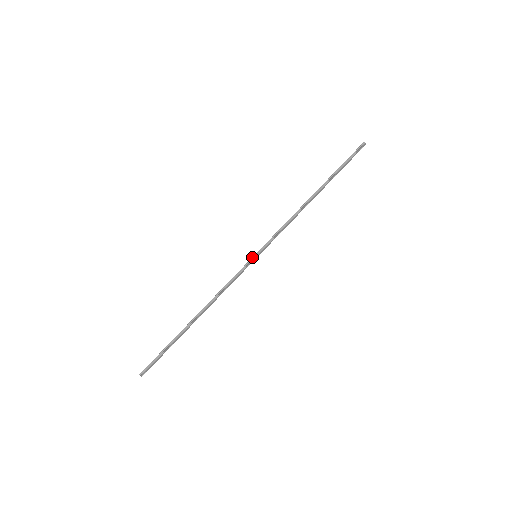
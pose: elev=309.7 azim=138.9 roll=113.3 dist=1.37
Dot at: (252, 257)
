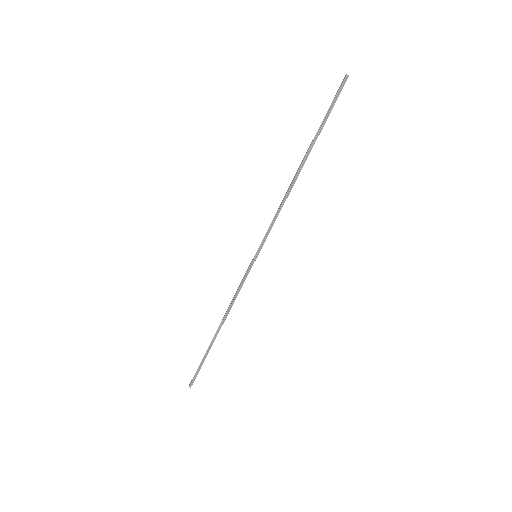
Dot at: (253, 259)
